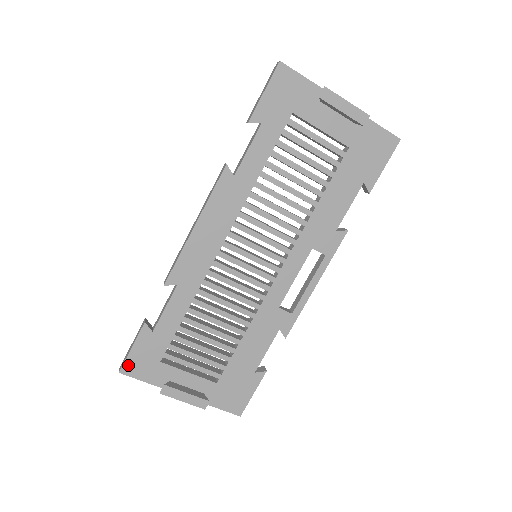
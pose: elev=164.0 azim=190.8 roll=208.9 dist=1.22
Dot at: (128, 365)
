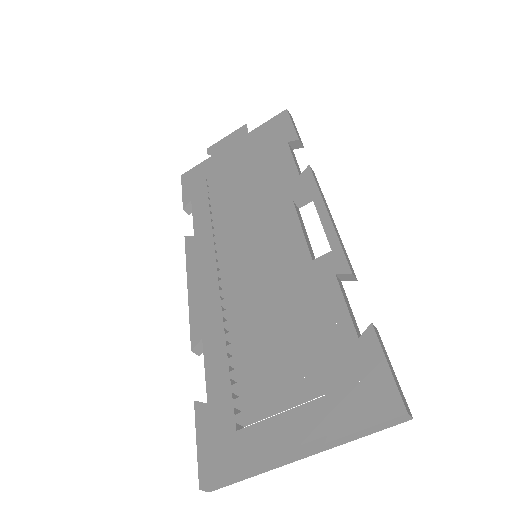
Dot at: (204, 469)
